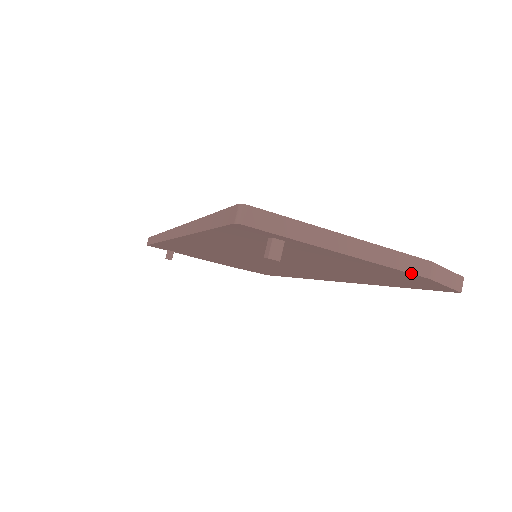
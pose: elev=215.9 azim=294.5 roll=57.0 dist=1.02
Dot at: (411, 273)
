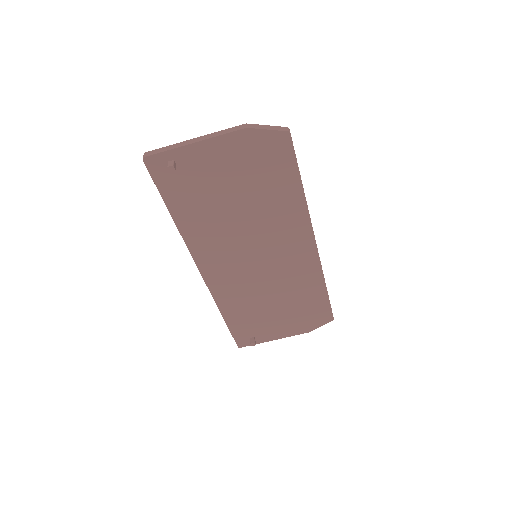
Dot at: (234, 131)
